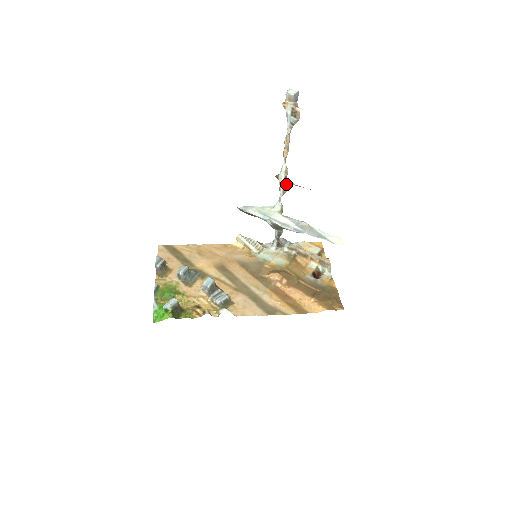
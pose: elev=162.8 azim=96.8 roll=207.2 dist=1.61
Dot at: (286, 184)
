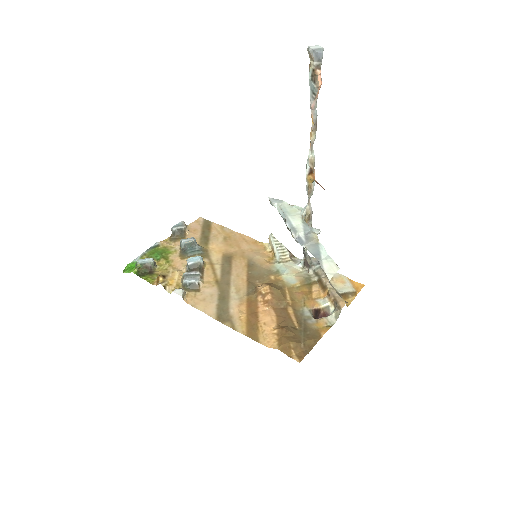
Dot at: (309, 178)
